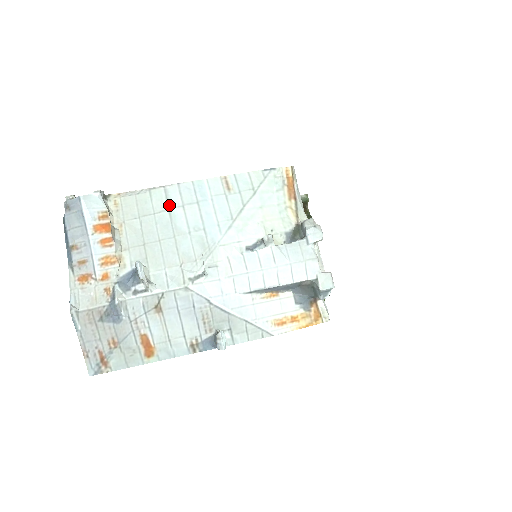
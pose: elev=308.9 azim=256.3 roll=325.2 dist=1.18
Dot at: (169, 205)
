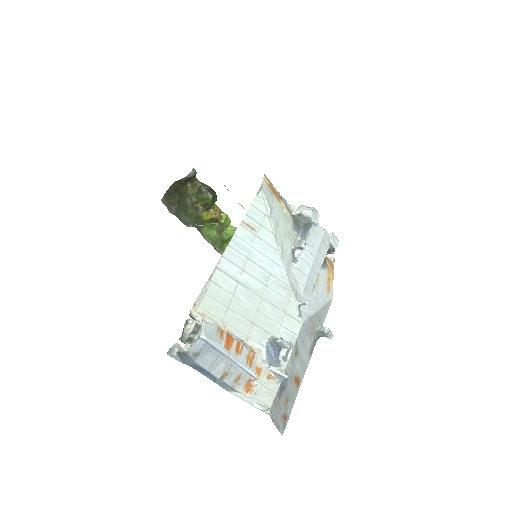
Dot at: (235, 279)
